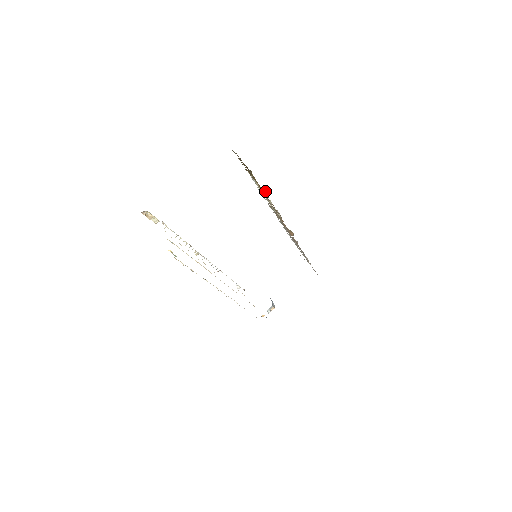
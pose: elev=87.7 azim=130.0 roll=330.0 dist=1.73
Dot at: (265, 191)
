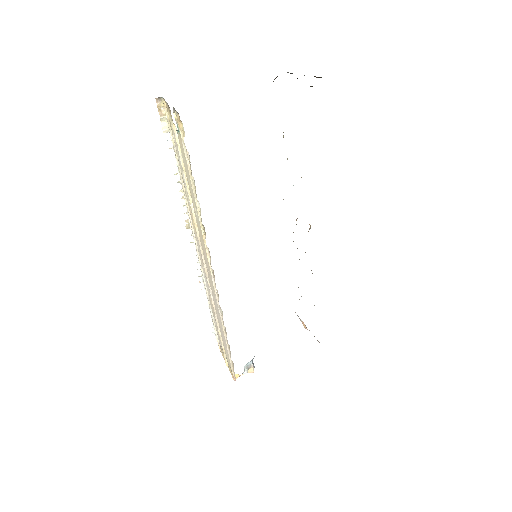
Dot at: occluded
